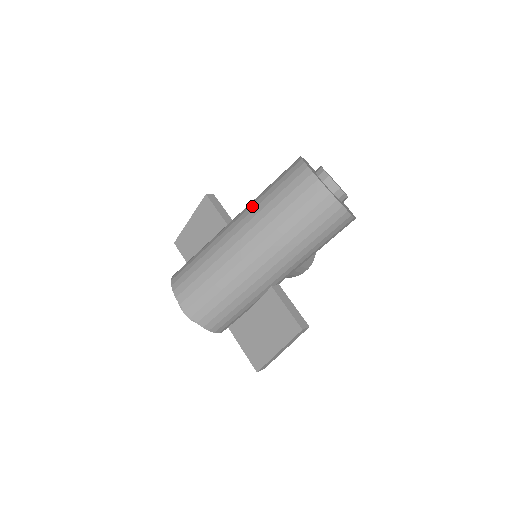
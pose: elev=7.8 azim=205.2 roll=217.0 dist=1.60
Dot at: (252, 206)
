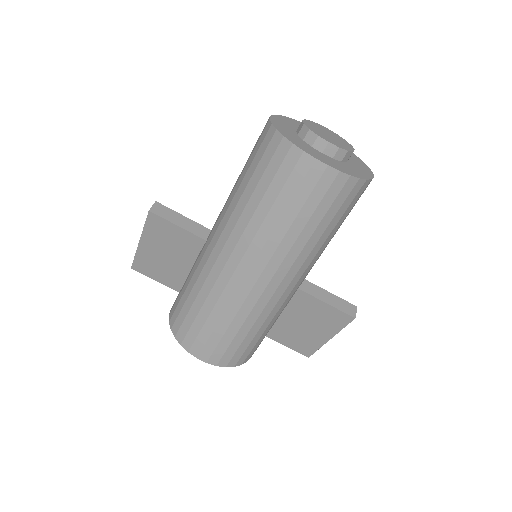
Dot at: (239, 223)
